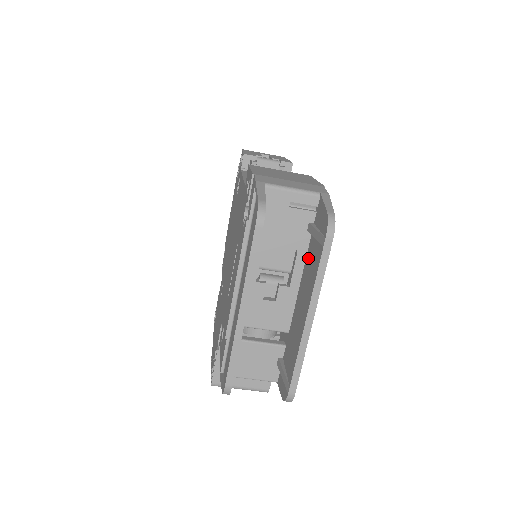
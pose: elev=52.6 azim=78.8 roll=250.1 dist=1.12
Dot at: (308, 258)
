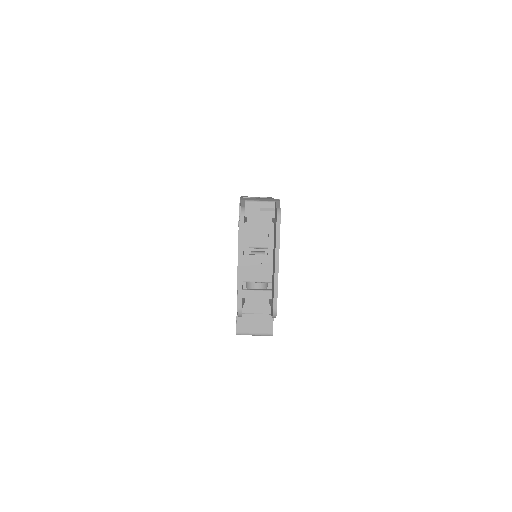
Dot at: (274, 236)
